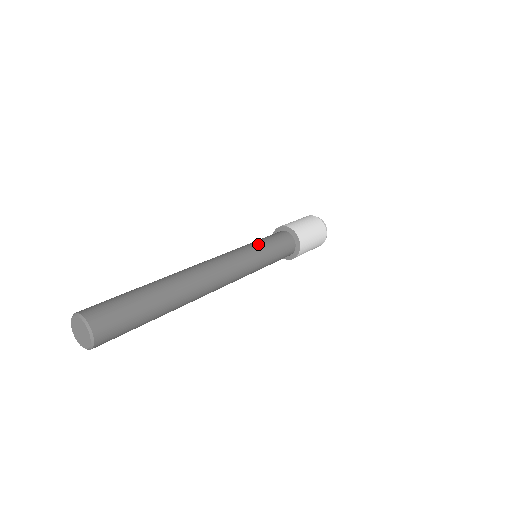
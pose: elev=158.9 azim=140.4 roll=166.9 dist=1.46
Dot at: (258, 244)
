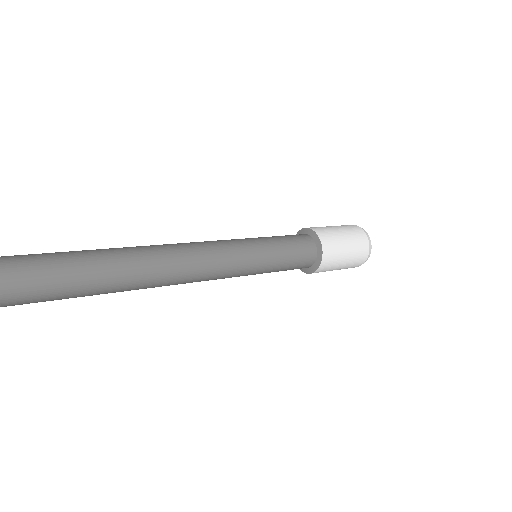
Dot at: occluded
